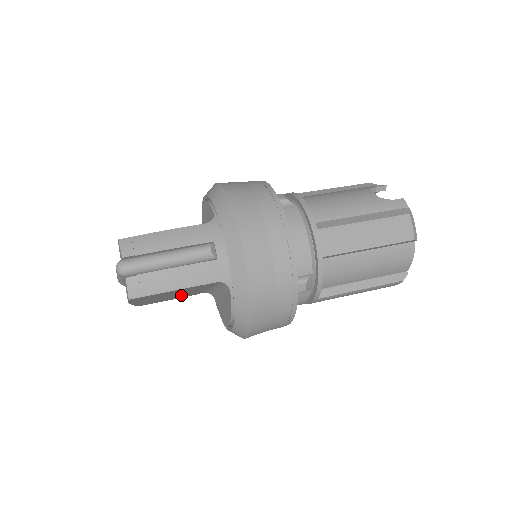
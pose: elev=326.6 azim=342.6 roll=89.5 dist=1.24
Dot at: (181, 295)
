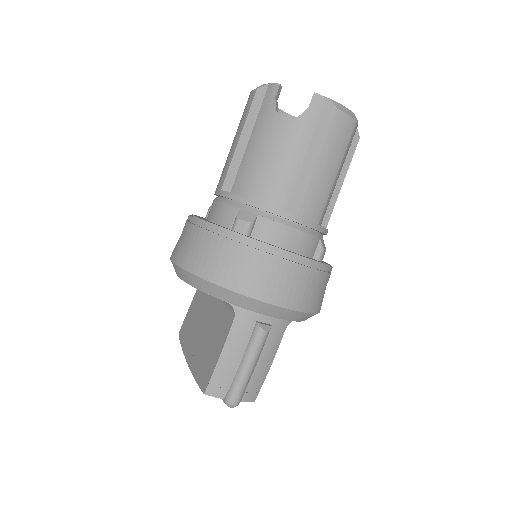
Dot at: occluded
